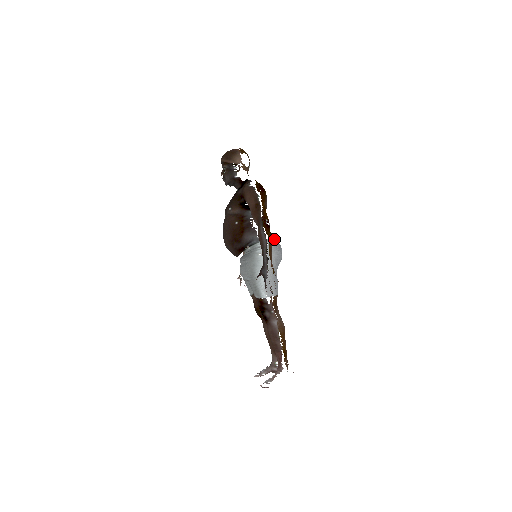
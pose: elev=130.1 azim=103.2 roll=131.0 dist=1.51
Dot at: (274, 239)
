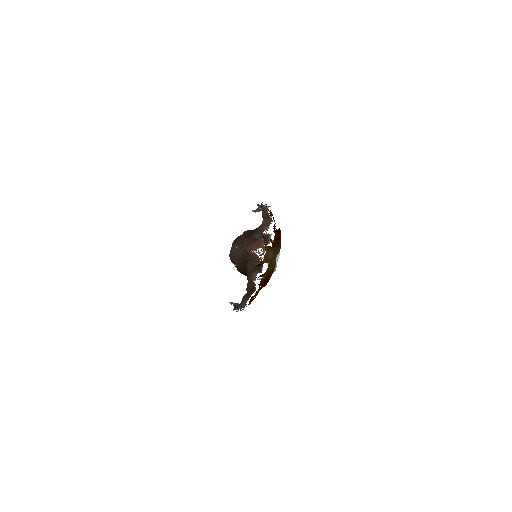
Dot at: occluded
